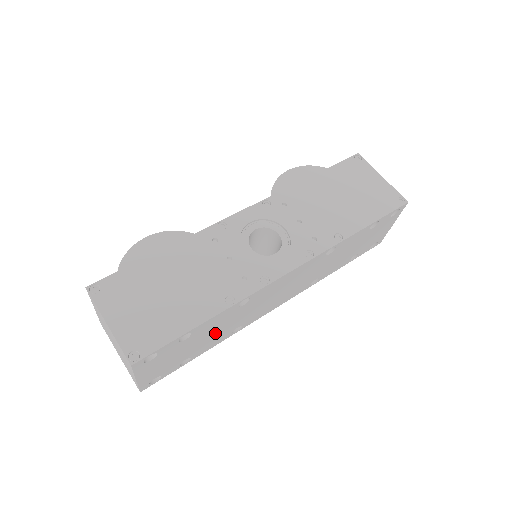
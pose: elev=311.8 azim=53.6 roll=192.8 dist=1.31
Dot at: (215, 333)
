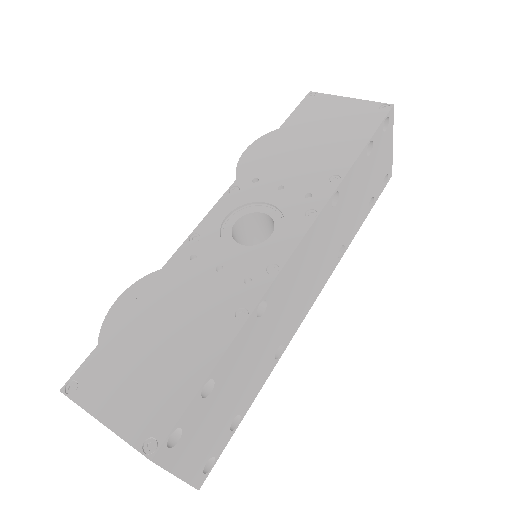
Dot at: (250, 367)
